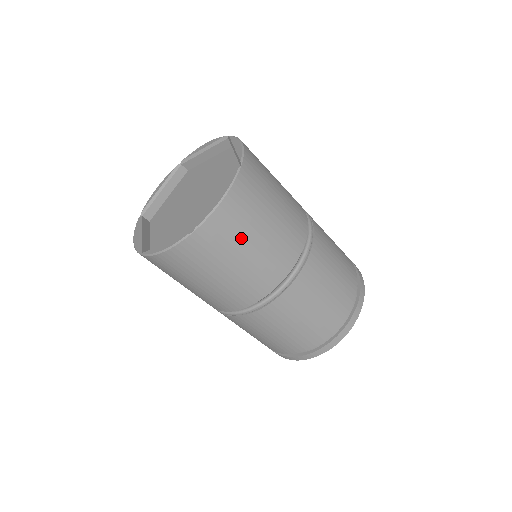
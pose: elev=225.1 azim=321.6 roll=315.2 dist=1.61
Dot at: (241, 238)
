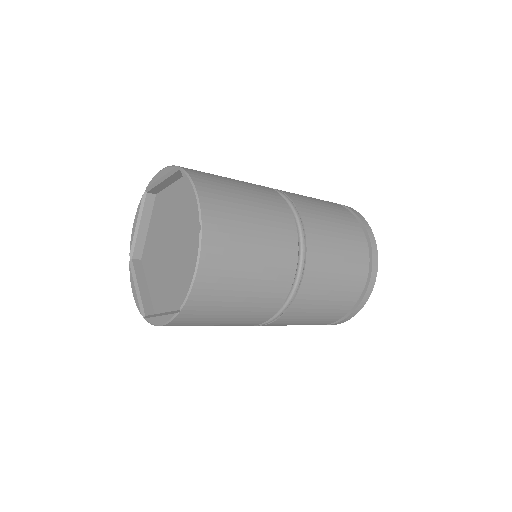
Dot at: (229, 292)
